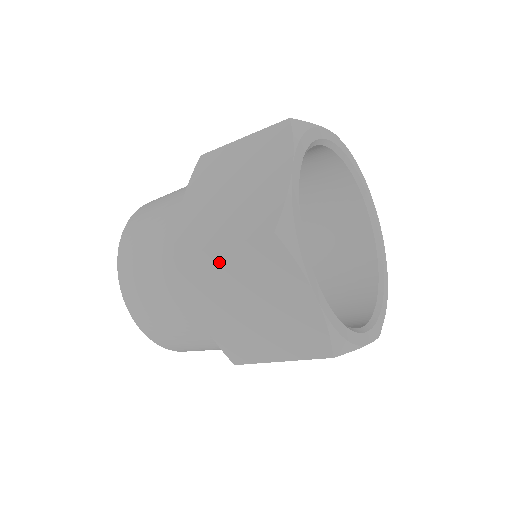
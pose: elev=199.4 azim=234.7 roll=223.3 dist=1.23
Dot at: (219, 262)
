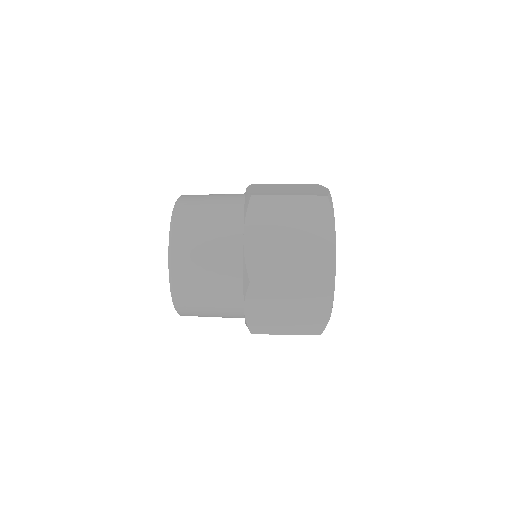
Dot at: occluded
